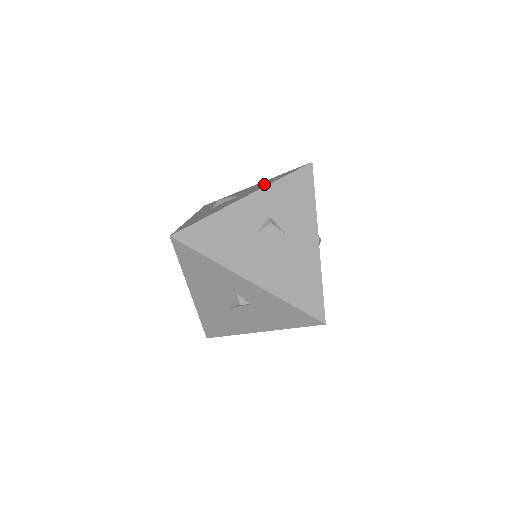
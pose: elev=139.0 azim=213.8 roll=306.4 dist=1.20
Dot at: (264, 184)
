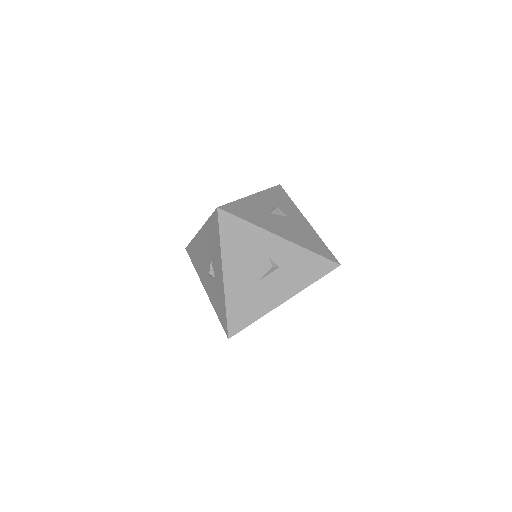
Dot at: occluded
